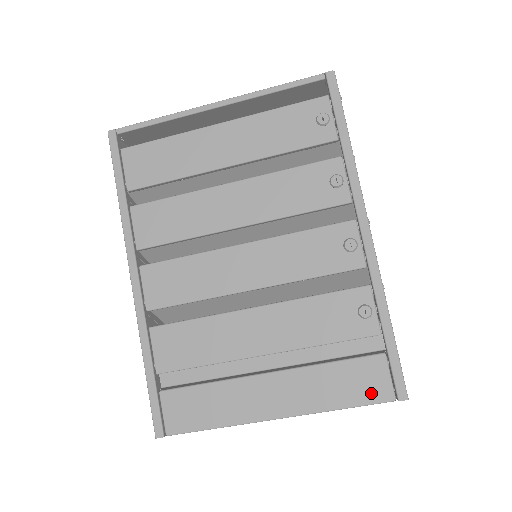
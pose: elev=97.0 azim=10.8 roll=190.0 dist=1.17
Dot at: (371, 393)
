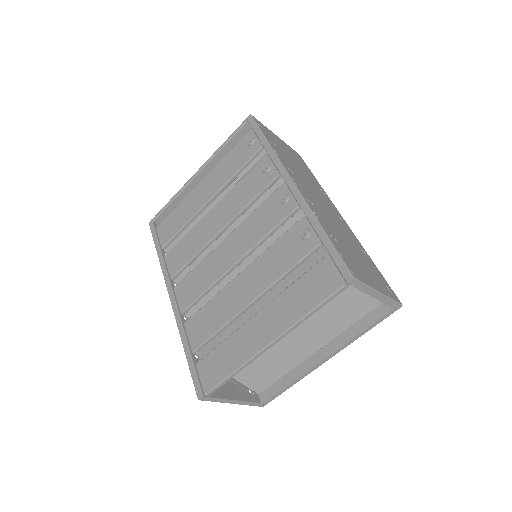
Dot at: (327, 288)
